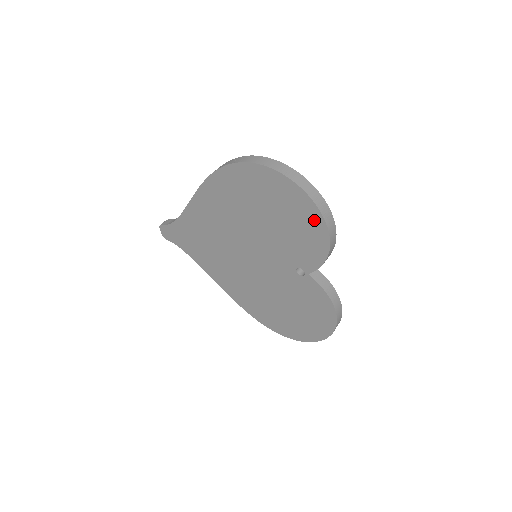
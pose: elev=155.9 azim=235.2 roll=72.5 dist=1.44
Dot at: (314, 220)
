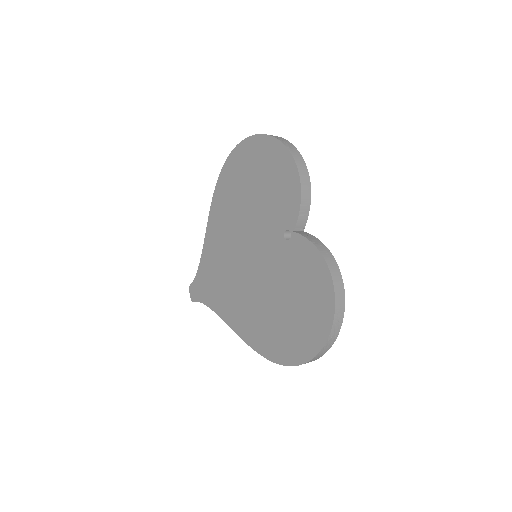
Dot at: (282, 158)
